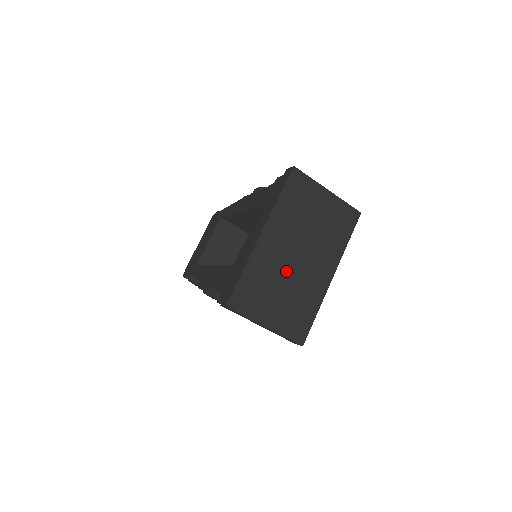
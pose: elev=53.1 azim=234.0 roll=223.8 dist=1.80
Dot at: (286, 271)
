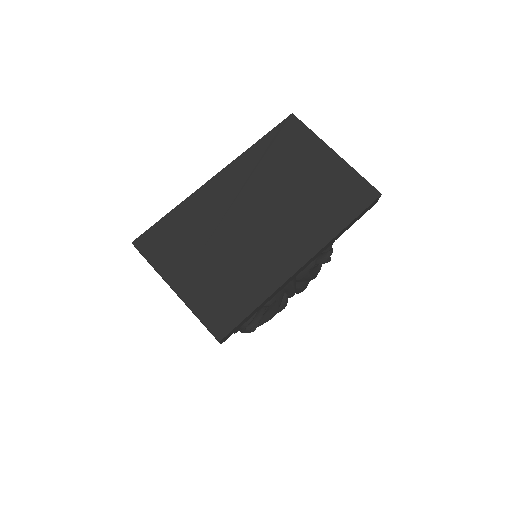
Dot at: (233, 230)
